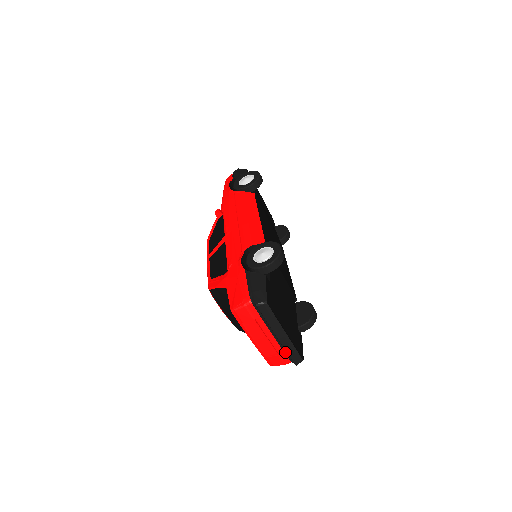
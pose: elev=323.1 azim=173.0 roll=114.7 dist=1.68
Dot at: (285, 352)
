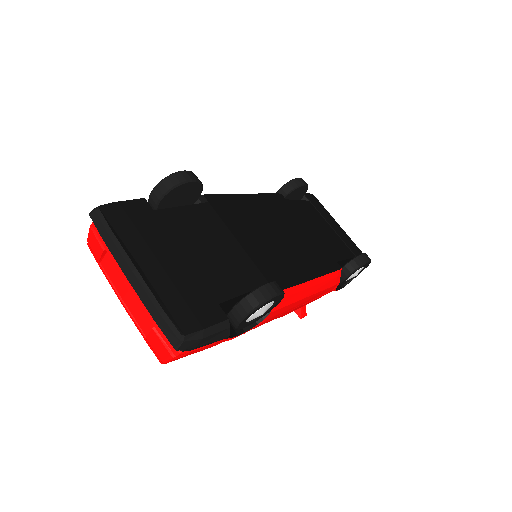
Dot at: occluded
